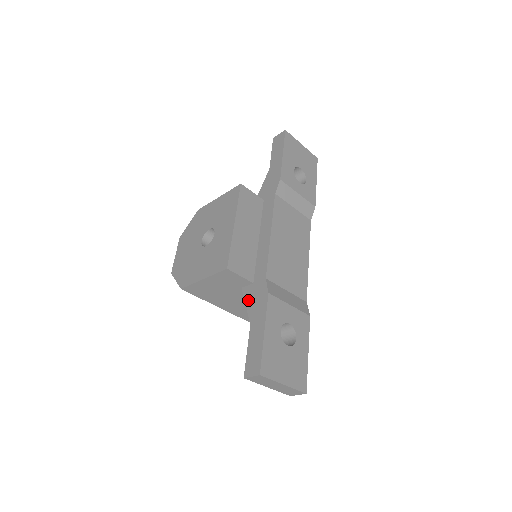
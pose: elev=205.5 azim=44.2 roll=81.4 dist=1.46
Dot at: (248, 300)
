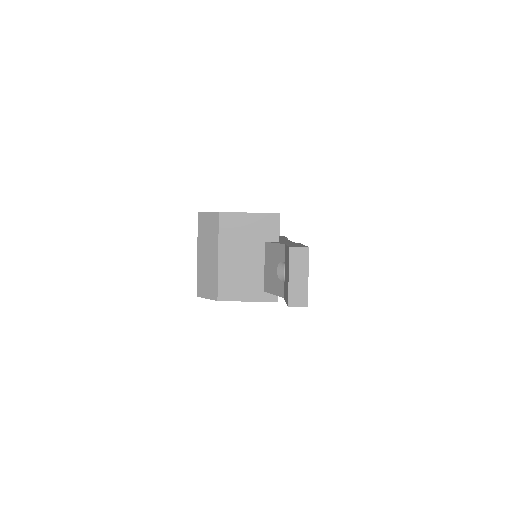
Dot at: (277, 242)
